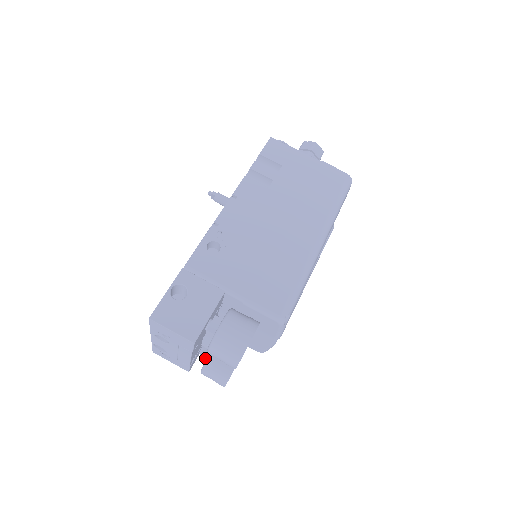
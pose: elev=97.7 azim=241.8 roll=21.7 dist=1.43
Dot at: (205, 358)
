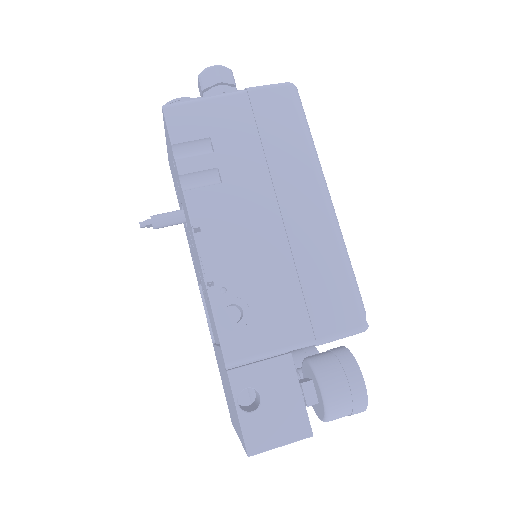
Dot at: occluded
